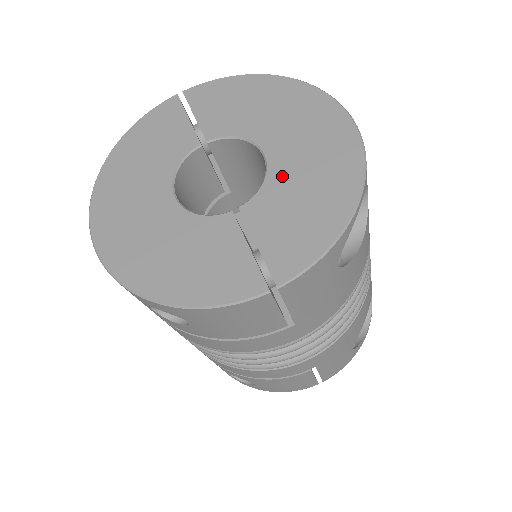
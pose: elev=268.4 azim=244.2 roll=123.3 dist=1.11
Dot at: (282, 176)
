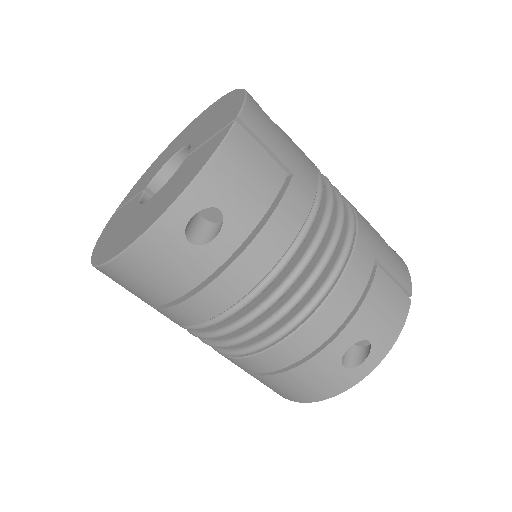
Dot at: (197, 134)
